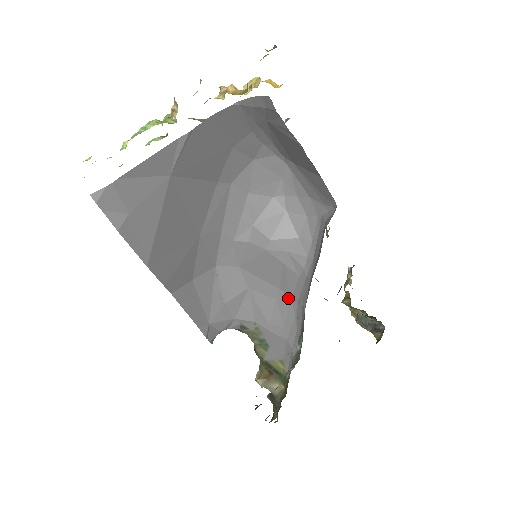
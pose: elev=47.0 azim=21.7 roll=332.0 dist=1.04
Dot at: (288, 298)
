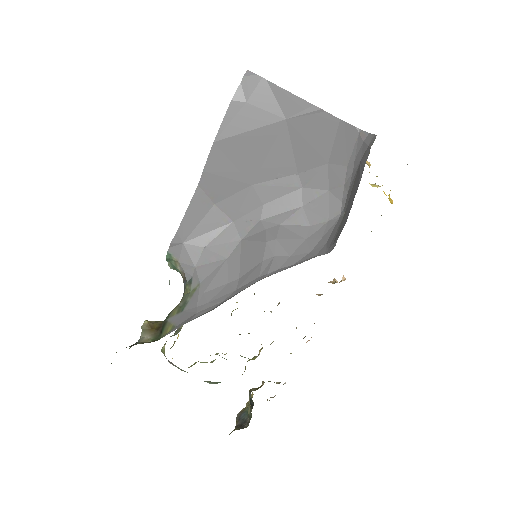
Dot at: (235, 288)
